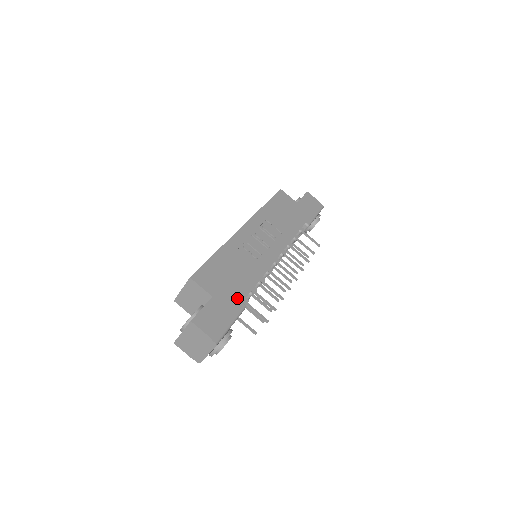
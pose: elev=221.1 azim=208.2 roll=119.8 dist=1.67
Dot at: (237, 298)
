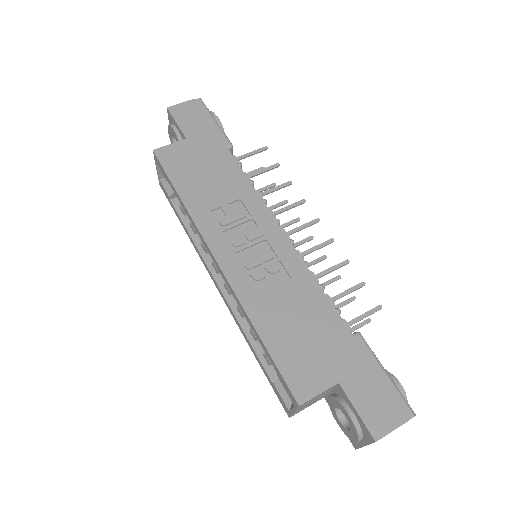
Dot at: (346, 342)
